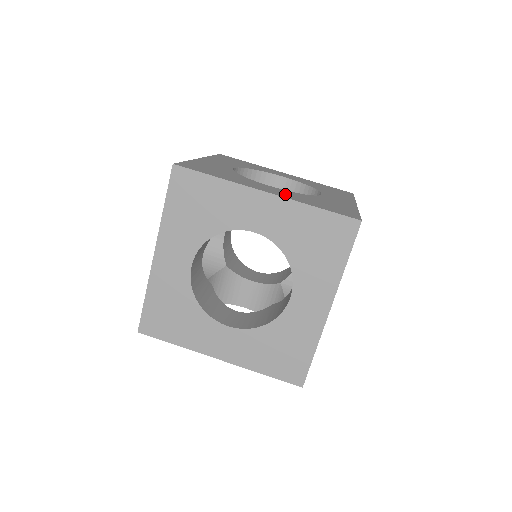
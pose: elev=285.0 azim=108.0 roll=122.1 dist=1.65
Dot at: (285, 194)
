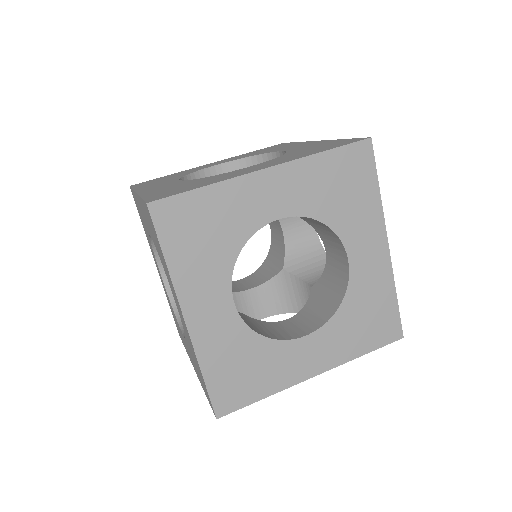
Dot at: (212, 331)
